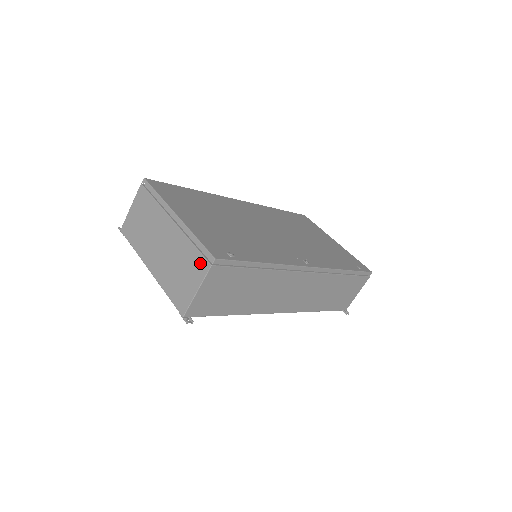
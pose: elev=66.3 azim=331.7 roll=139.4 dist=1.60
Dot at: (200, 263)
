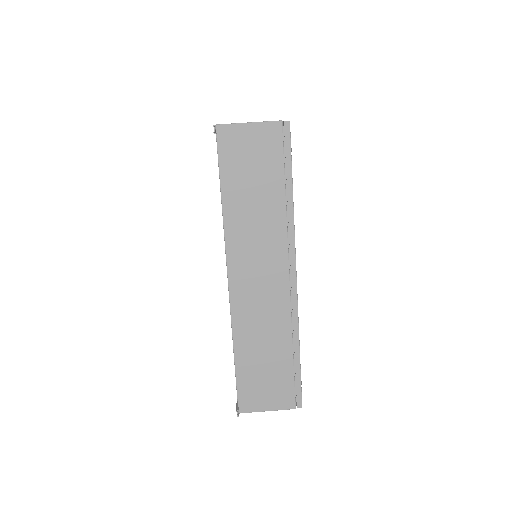
Dot at: occluded
